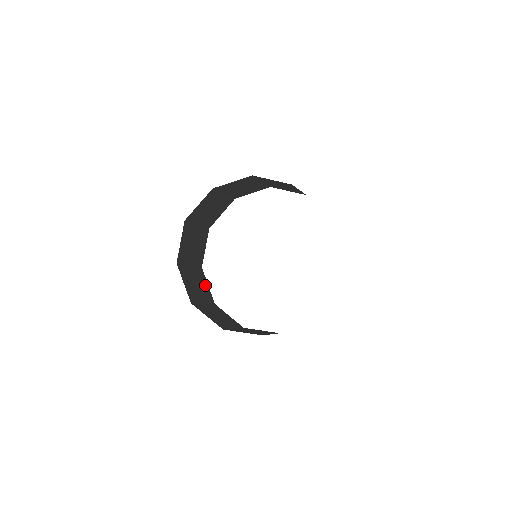
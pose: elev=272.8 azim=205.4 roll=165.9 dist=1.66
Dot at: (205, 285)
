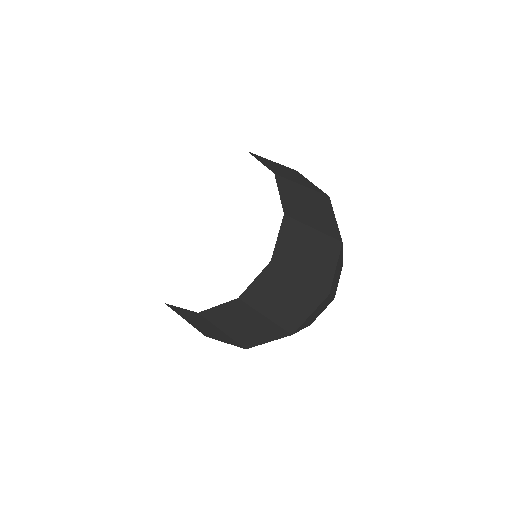
Dot at: occluded
